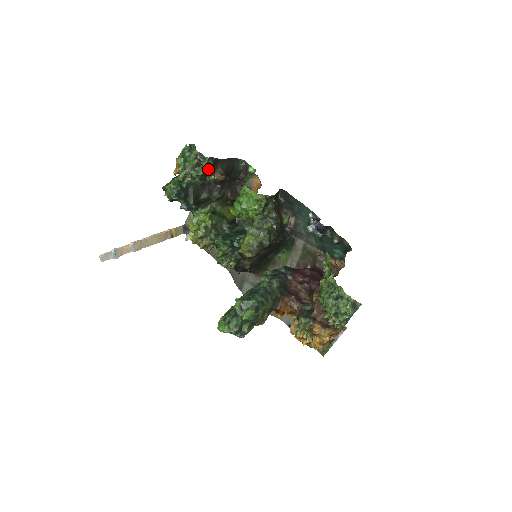
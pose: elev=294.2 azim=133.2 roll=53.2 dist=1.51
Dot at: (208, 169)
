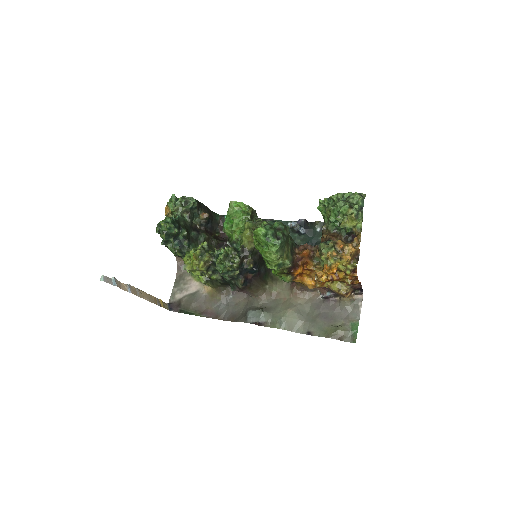
Dot at: (195, 204)
